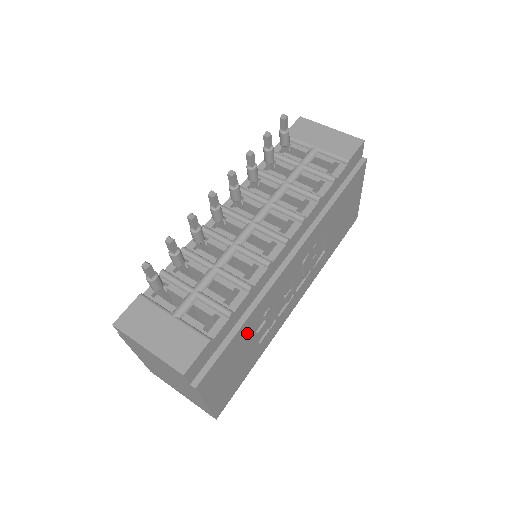
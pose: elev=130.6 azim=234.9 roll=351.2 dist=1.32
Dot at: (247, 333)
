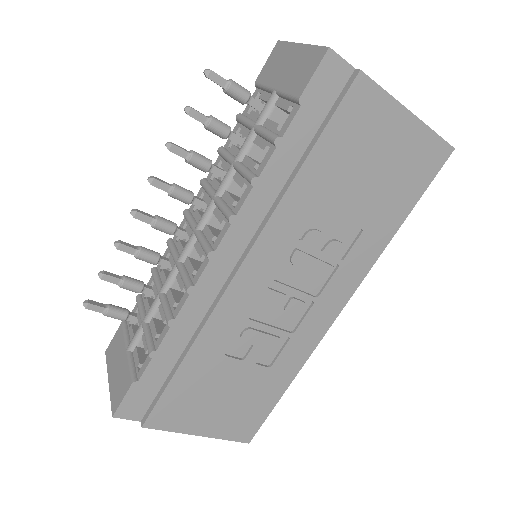
Dot at: (210, 365)
